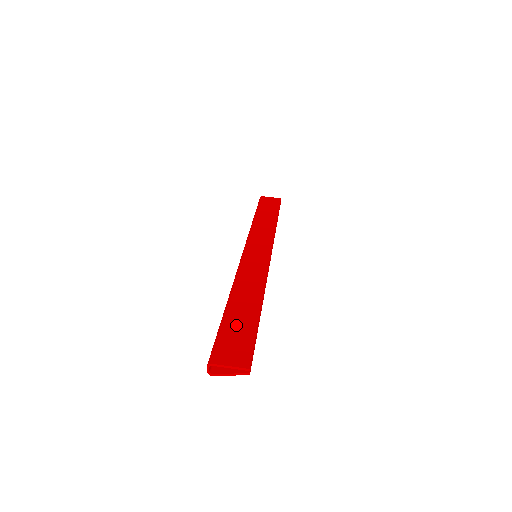
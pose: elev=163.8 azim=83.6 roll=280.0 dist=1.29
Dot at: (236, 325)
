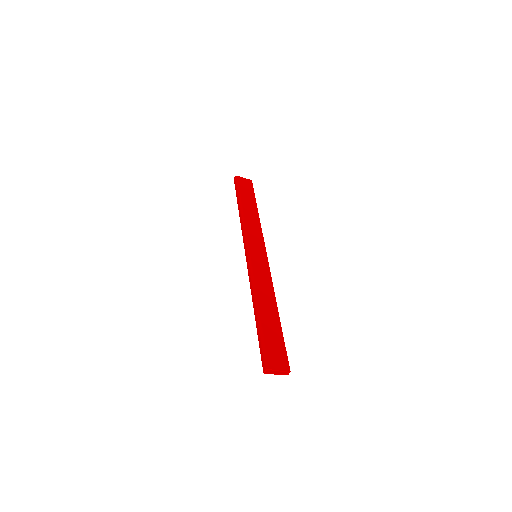
Dot at: (271, 334)
